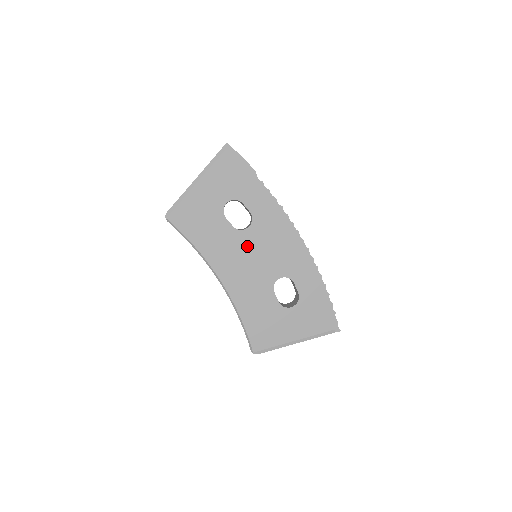
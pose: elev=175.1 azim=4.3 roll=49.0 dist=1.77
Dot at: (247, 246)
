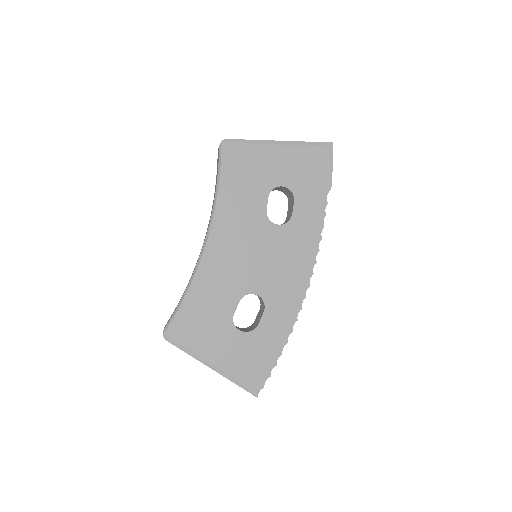
Dot at: (260, 238)
